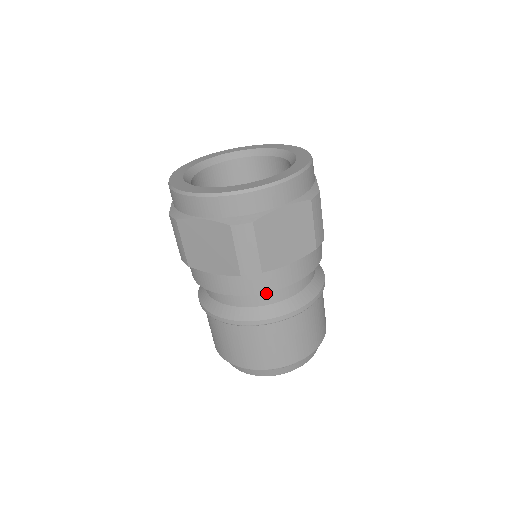
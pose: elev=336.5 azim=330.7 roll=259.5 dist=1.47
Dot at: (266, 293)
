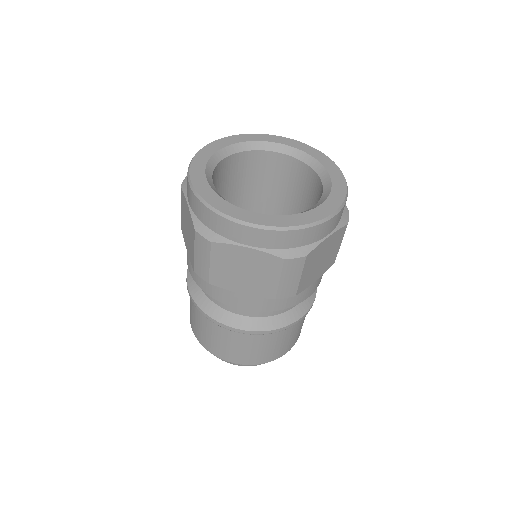
Dot at: occluded
